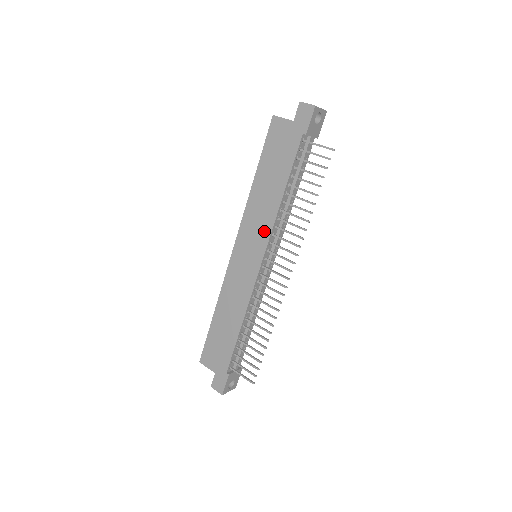
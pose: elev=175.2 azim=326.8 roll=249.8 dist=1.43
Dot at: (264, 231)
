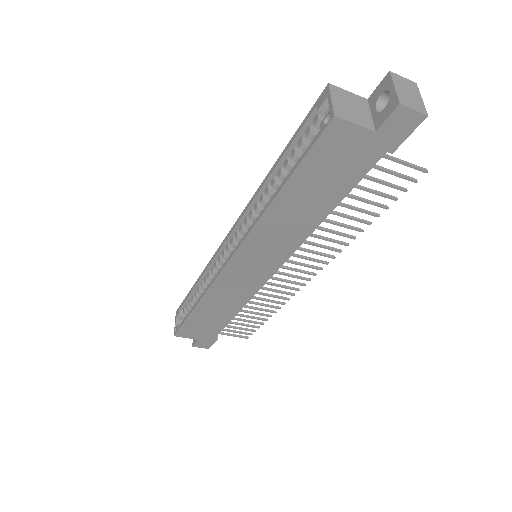
Dot at: (284, 249)
